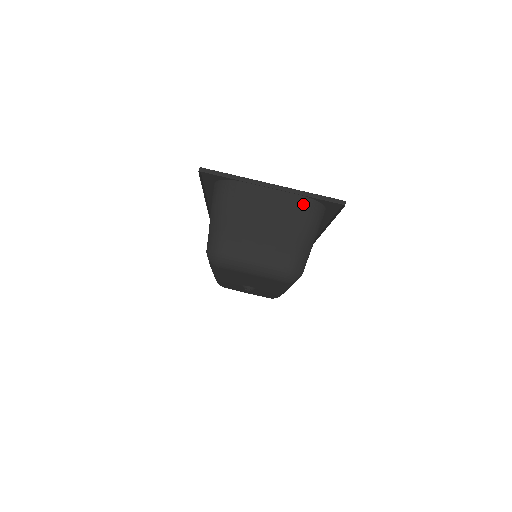
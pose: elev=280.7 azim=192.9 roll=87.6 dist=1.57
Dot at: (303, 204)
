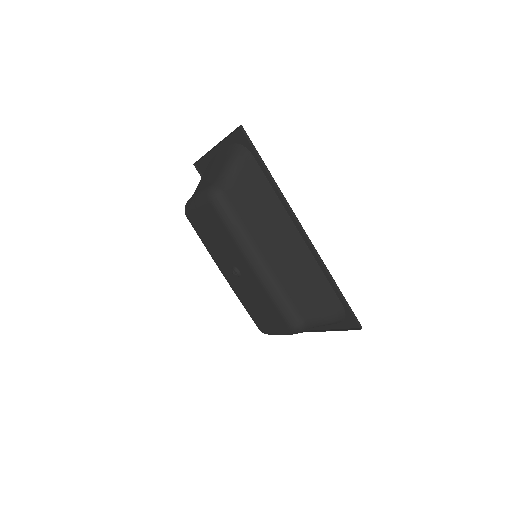
Dot at: (230, 149)
